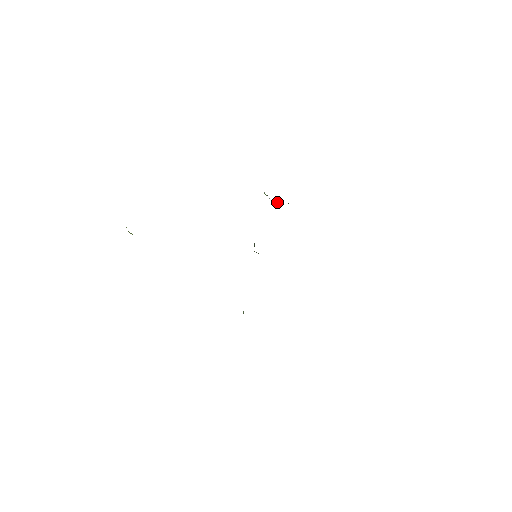
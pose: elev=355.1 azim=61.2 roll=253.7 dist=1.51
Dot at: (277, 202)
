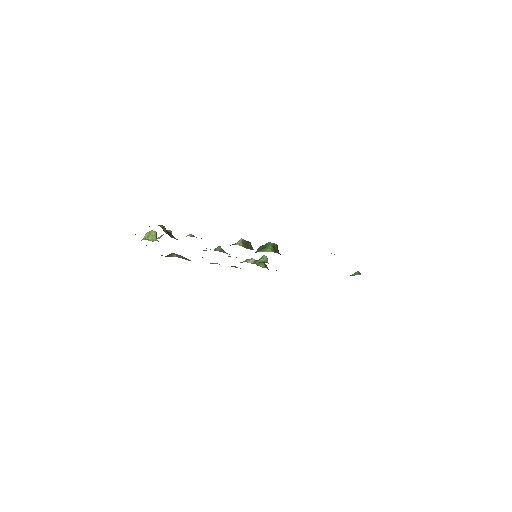
Dot at: occluded
